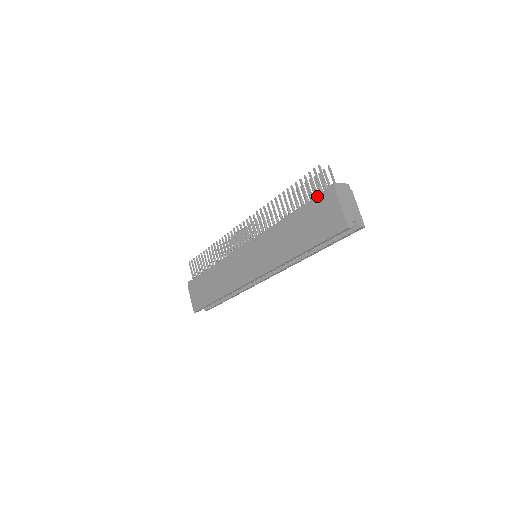
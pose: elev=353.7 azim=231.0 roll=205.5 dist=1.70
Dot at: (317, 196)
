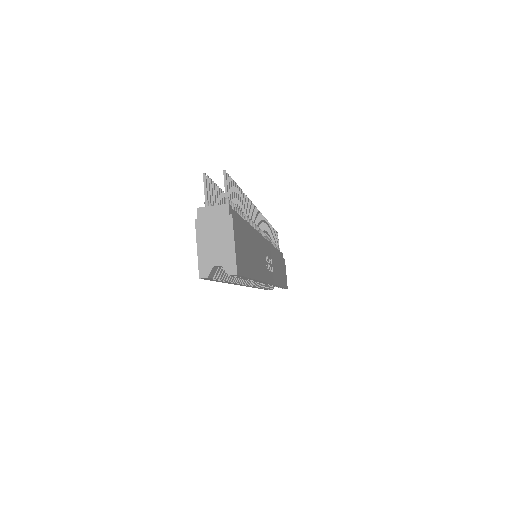
Dot at: occluded
